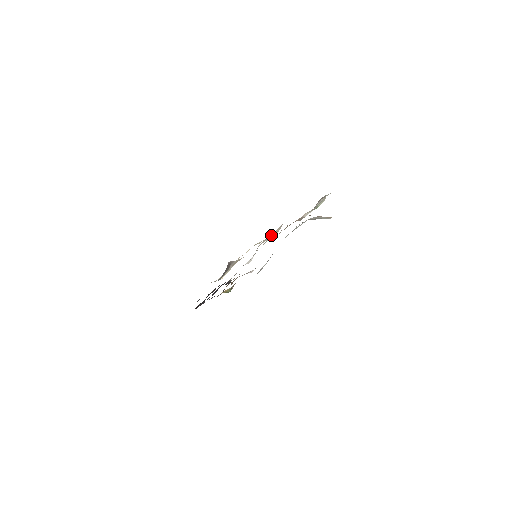
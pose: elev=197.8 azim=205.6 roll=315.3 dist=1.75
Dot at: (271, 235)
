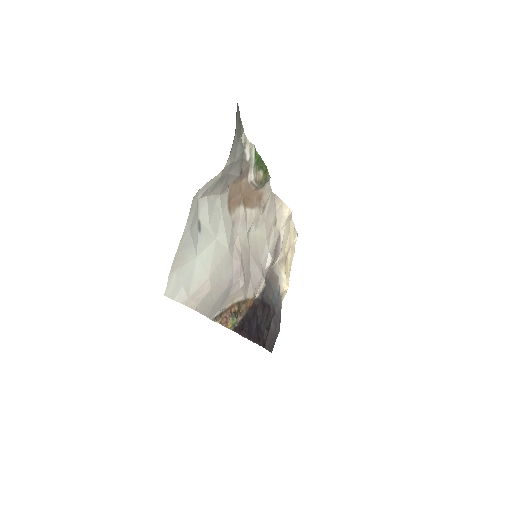
Dot at: (280, 213)
